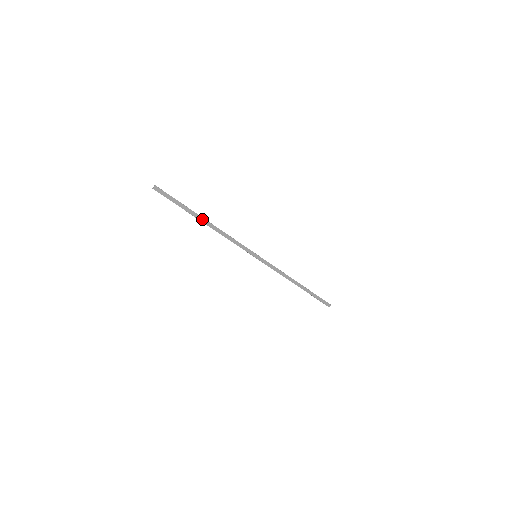
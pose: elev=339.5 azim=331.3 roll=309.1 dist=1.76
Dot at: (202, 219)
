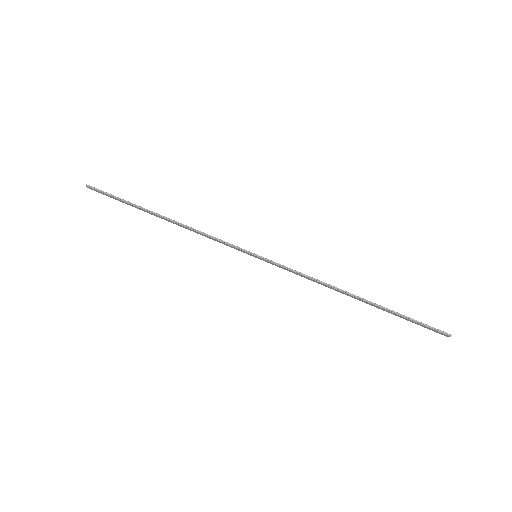
Dot at: (156, 215)
